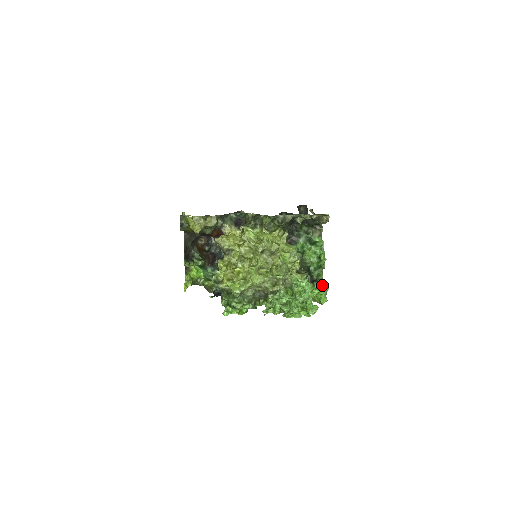
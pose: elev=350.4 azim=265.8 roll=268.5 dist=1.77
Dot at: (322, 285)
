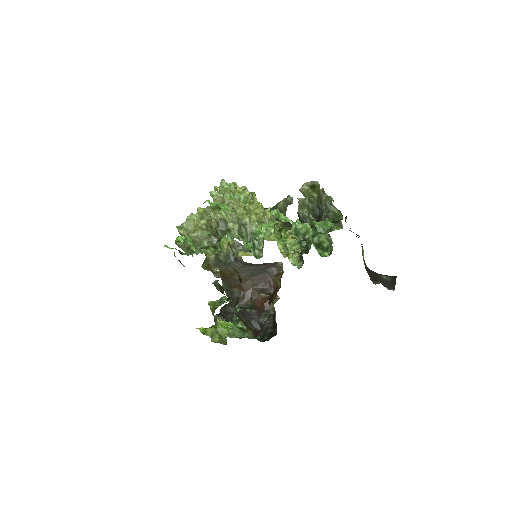
Dot at: occluded
